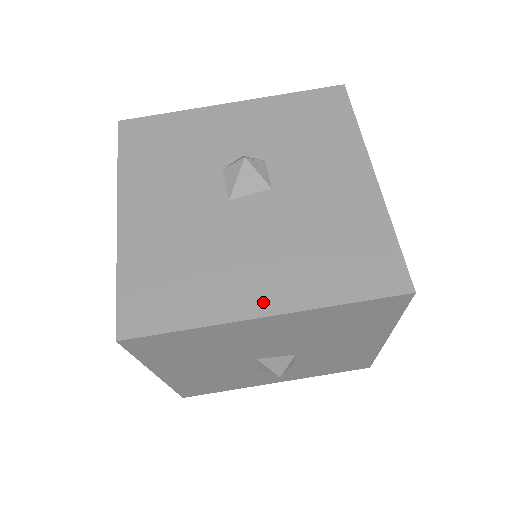
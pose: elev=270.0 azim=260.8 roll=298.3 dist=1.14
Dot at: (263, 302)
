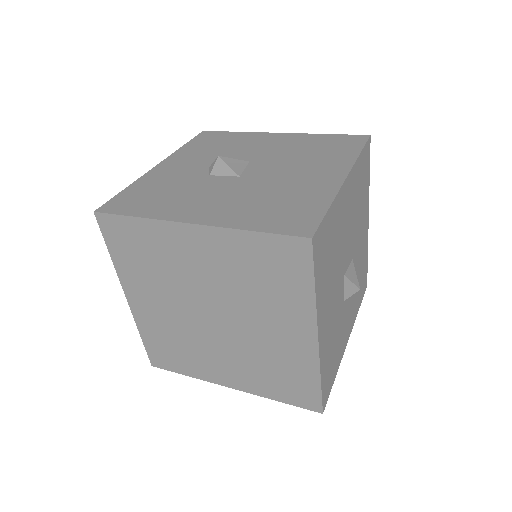
Dot at: (335, 176)
